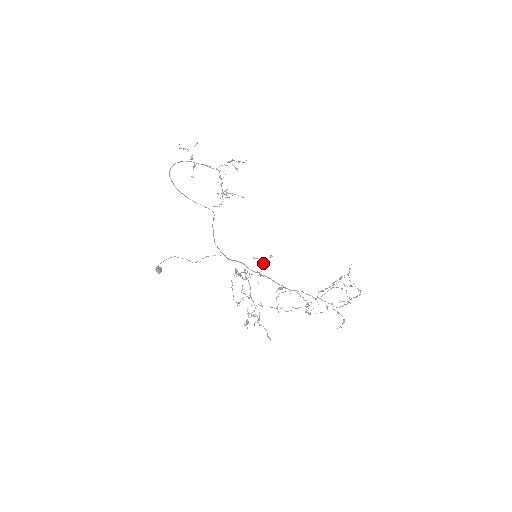
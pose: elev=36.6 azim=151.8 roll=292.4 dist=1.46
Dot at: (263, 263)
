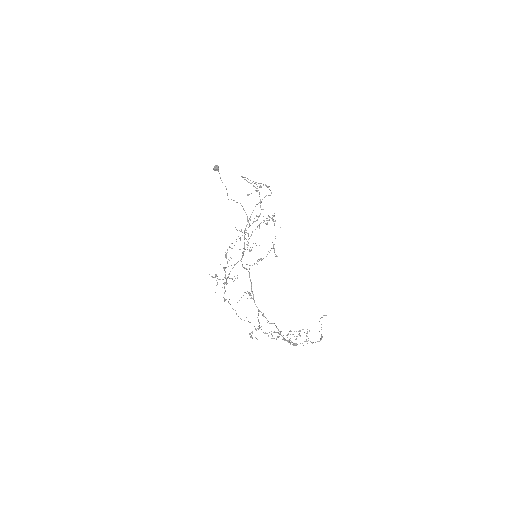
Dot at: (269, 252)
